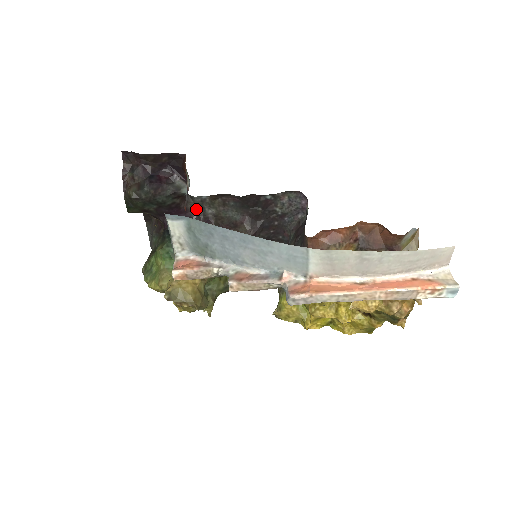
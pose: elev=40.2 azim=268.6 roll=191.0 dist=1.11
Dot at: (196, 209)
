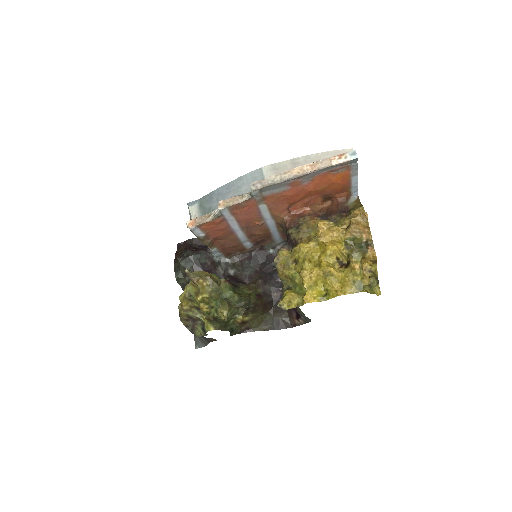
Dot at: (223, 273)
